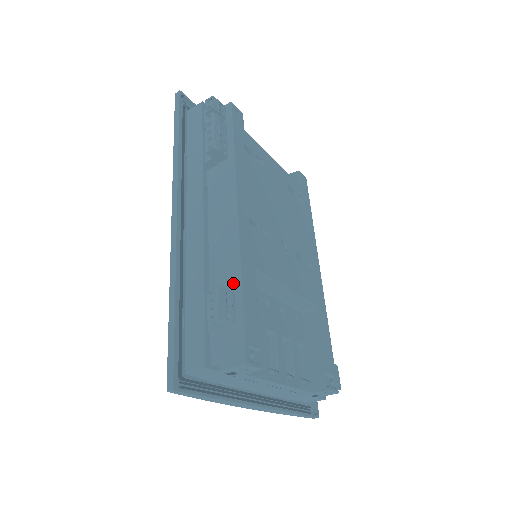
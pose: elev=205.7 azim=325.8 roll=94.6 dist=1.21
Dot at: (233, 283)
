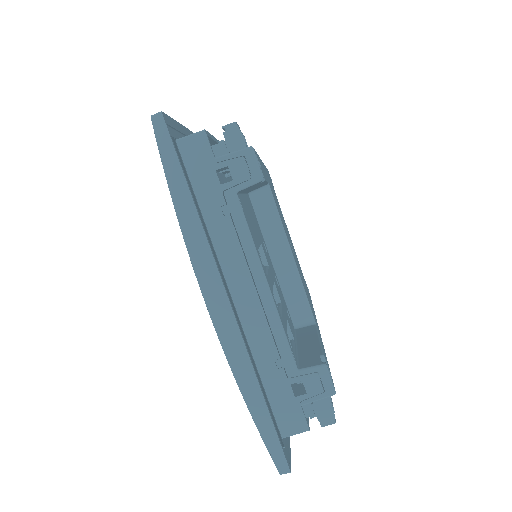
Dot at: occluded
